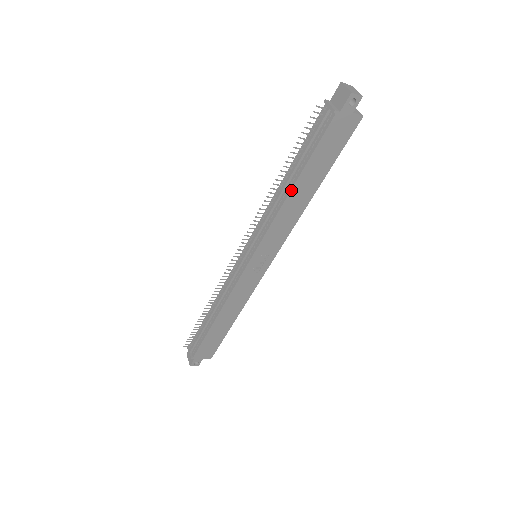
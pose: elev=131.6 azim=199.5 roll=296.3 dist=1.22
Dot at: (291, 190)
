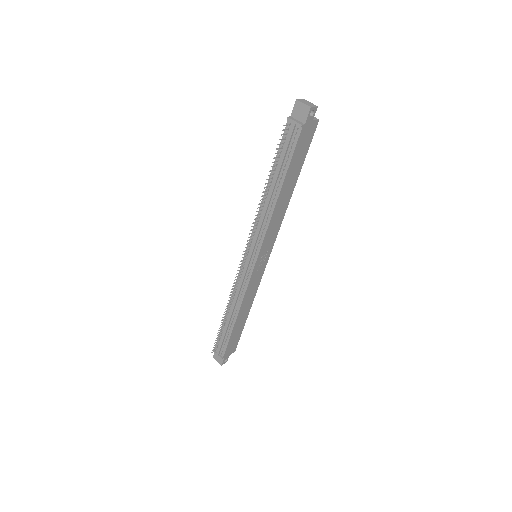
Dot at: (278, 196)
